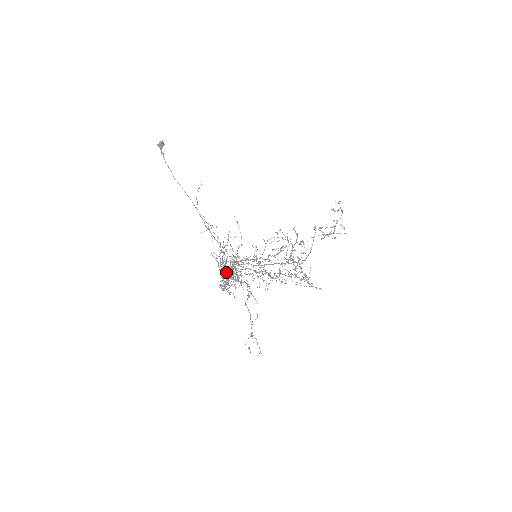
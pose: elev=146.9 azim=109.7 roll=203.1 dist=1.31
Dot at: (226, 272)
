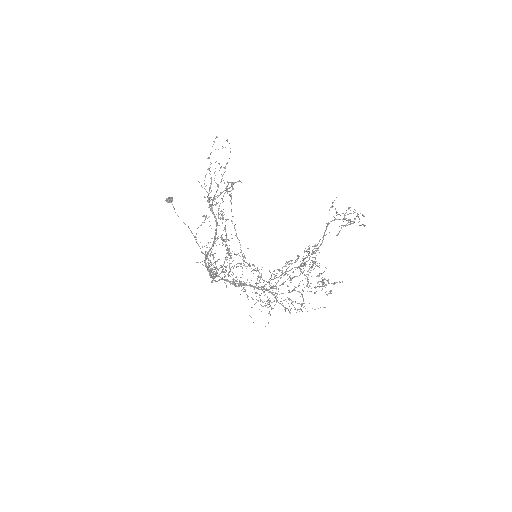
Dot at: (211, 204)
